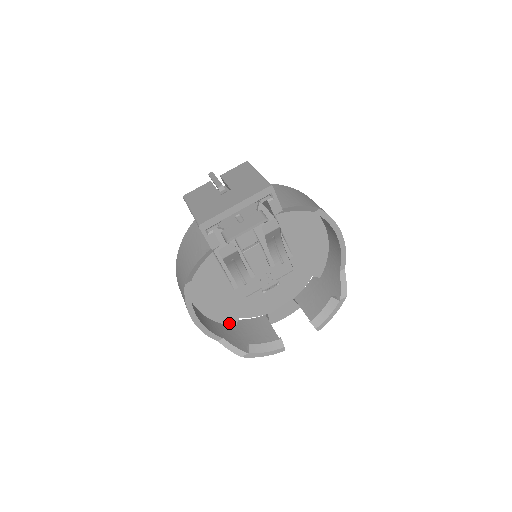
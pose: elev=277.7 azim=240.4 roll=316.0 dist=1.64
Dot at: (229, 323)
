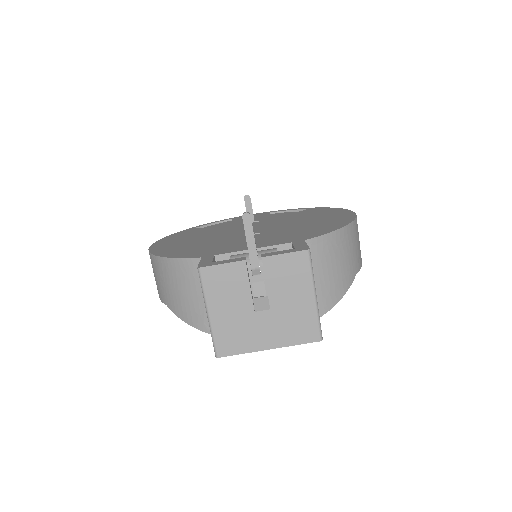
Dot at: occluded
